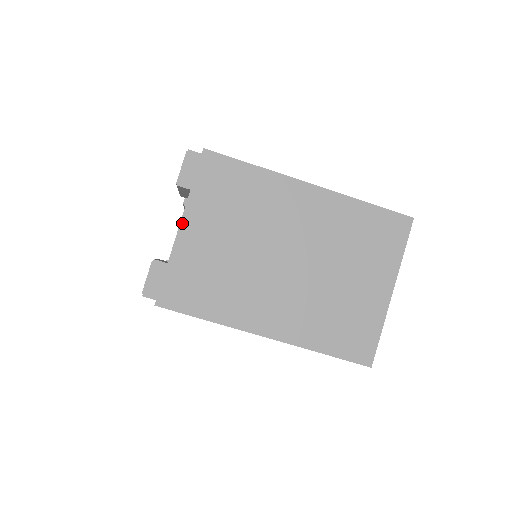
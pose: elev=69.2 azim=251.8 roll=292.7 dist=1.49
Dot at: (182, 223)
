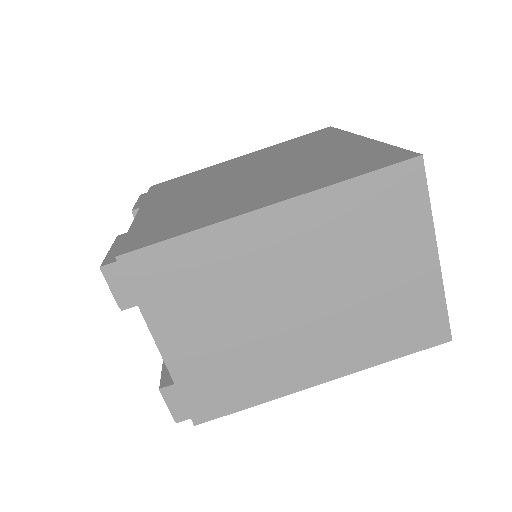
Dot at: (158, 344)
